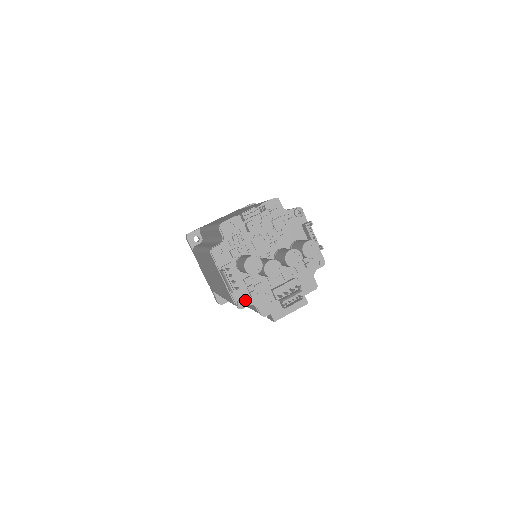
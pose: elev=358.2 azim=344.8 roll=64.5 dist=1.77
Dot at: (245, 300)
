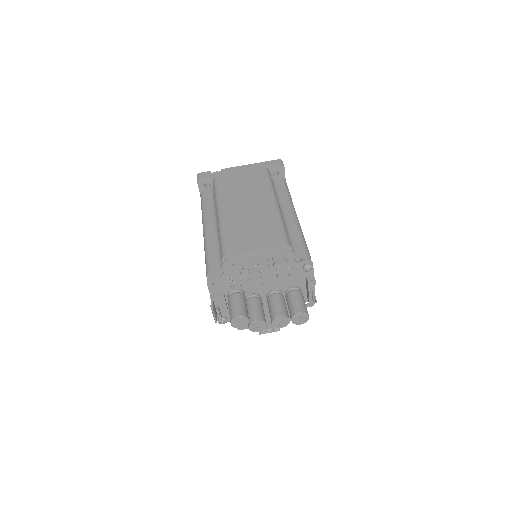
Dot at: (226, 320)
